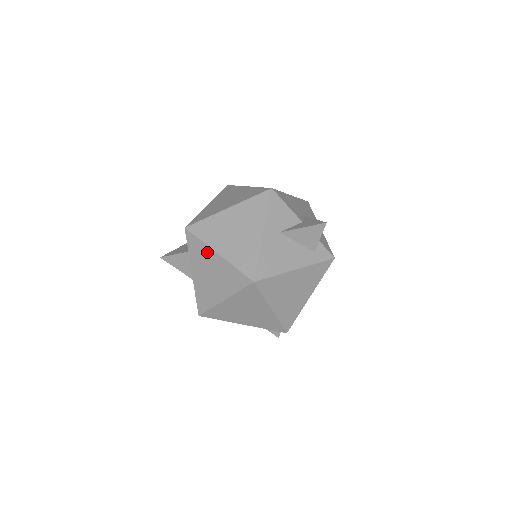
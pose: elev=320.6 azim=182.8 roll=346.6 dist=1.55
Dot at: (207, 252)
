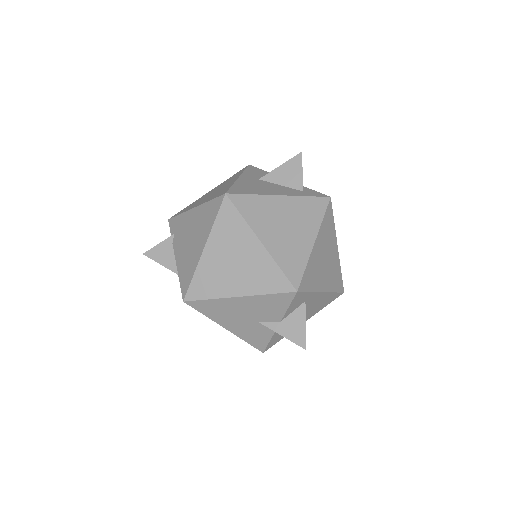
Dot at: (186, 218)
